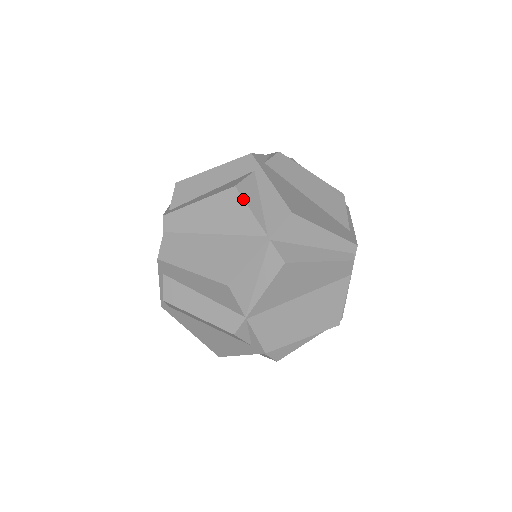
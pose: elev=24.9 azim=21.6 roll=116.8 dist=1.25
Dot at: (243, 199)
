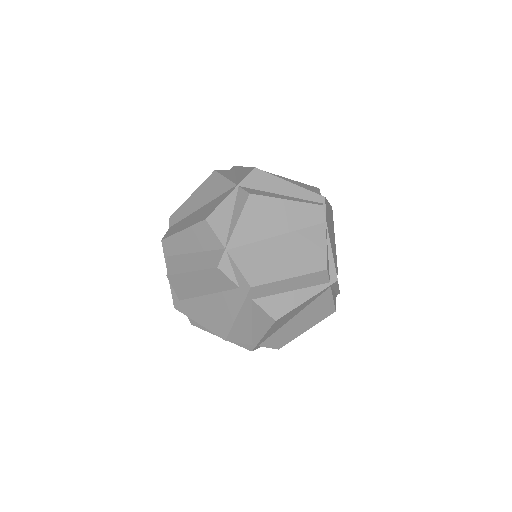
Dot at: (220, 174)
